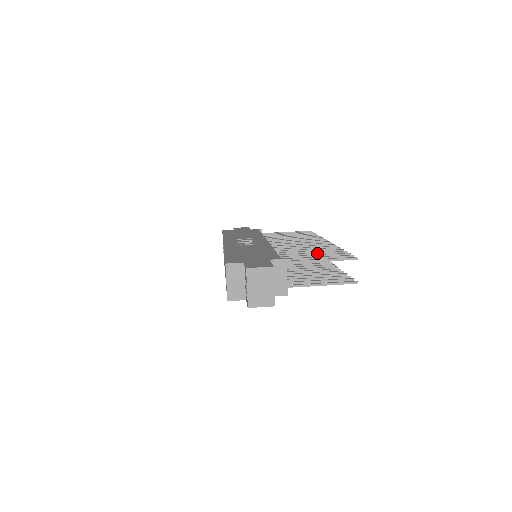
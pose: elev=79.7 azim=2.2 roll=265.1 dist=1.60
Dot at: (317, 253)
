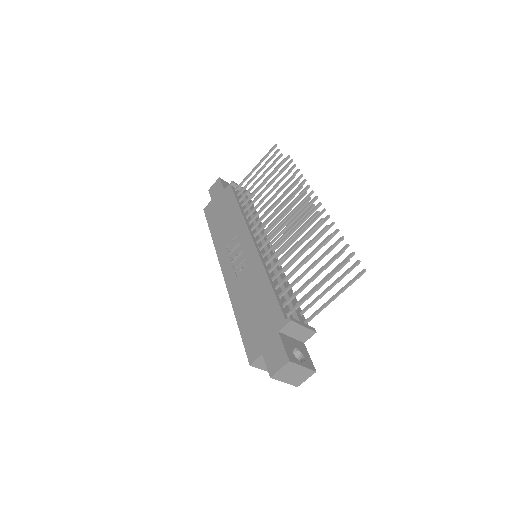
Dot at: (308, 258)
